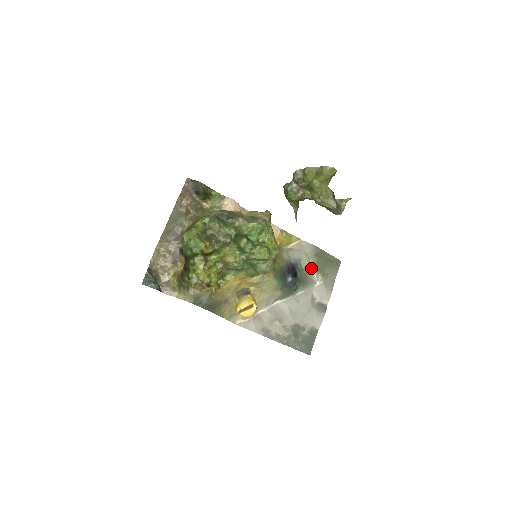
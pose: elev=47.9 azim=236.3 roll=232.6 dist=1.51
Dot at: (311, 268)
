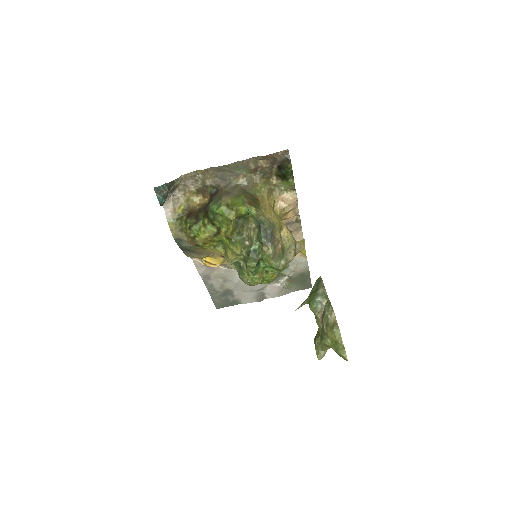
Dot at: (287, 276)
